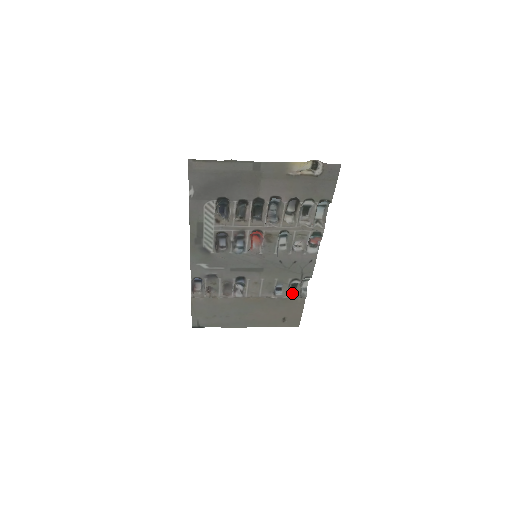
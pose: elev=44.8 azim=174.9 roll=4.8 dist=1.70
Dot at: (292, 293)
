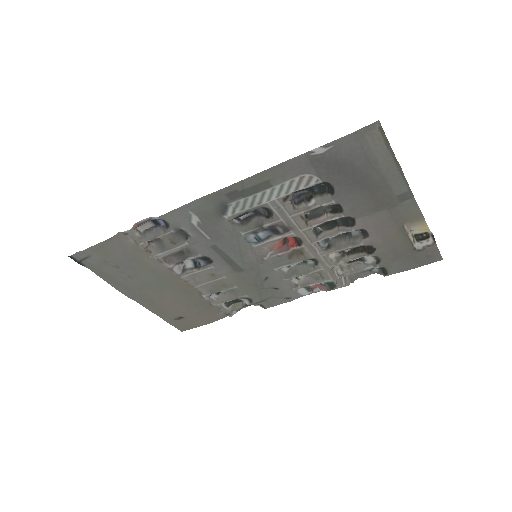
Dot at: (225, 305)
